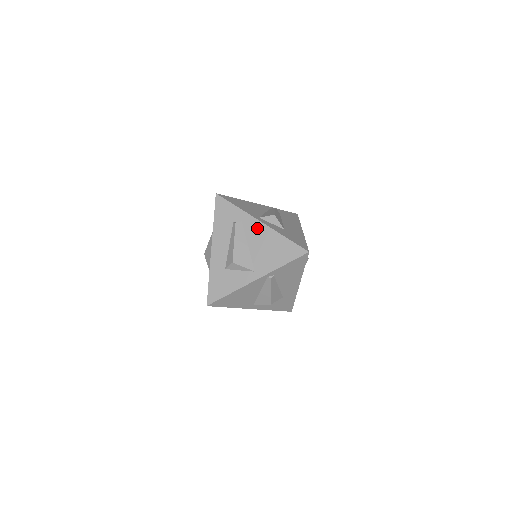
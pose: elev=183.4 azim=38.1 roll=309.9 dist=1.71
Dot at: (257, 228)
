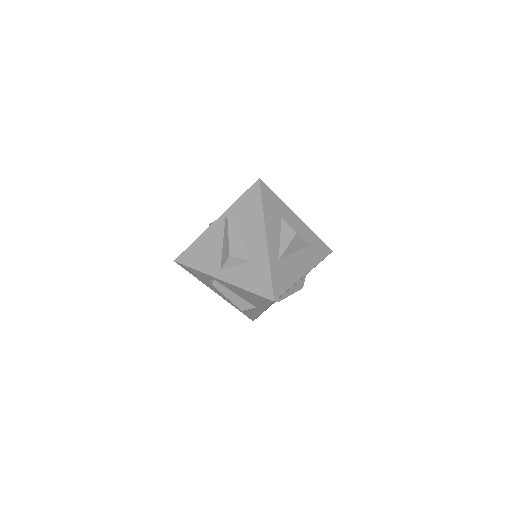
Dot at: occluded
